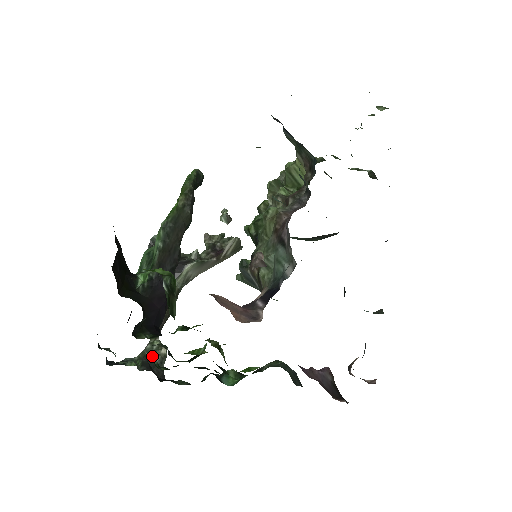
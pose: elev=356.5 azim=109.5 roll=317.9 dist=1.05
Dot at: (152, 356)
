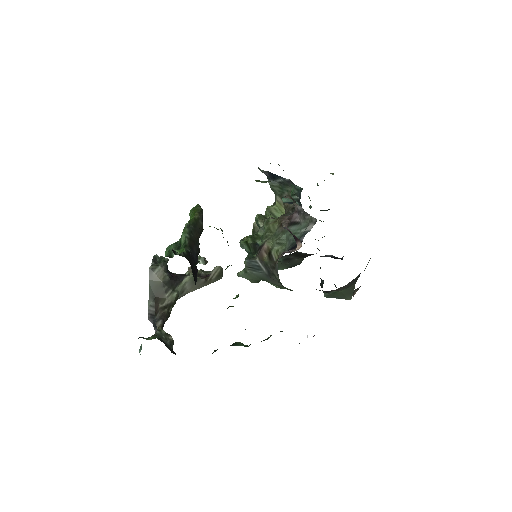
Dot at: (163, 338)
